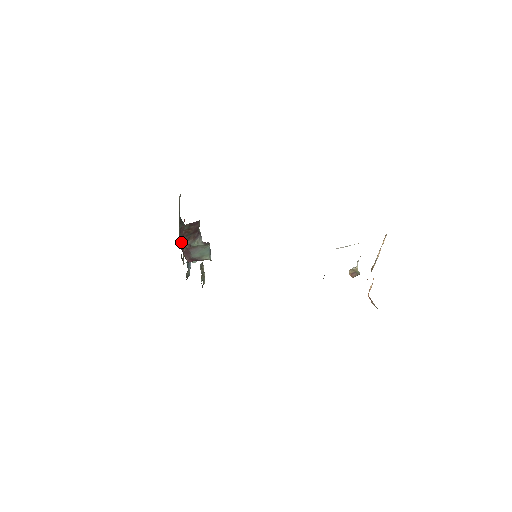
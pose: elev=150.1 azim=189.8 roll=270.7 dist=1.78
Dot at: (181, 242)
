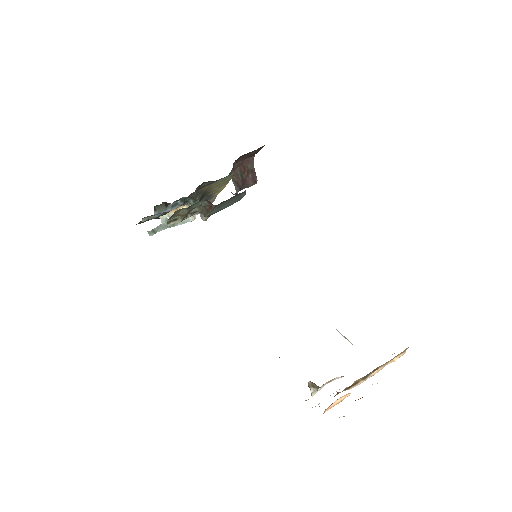
Dot at: (239, 160)
